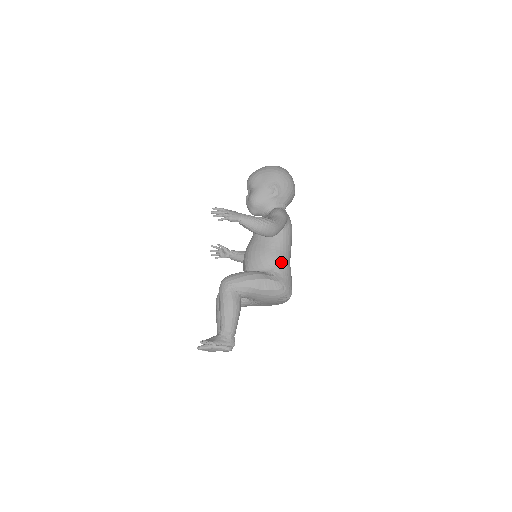
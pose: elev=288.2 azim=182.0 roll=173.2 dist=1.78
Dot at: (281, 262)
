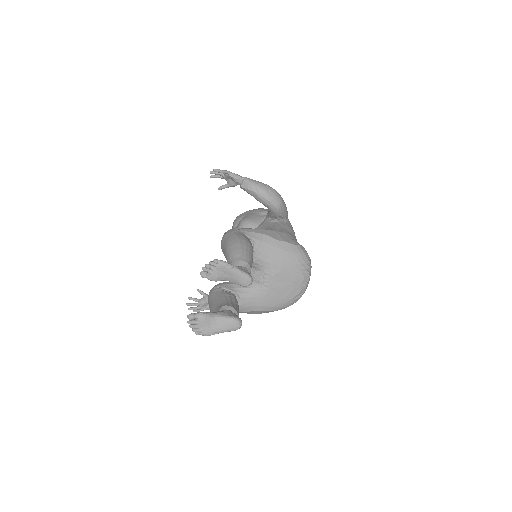
Dot at: (291, 237)
